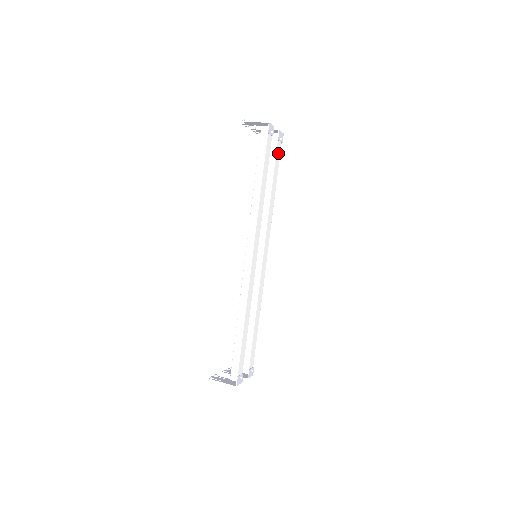
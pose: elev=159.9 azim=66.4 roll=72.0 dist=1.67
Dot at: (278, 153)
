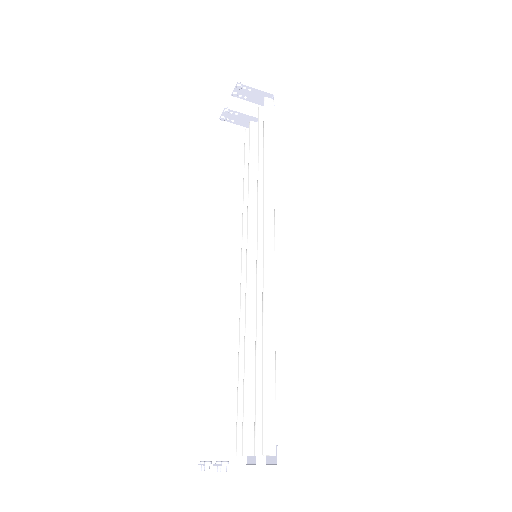
Dot at: occluded
